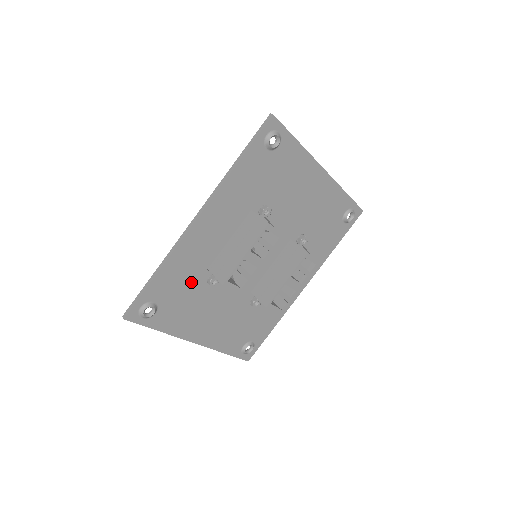
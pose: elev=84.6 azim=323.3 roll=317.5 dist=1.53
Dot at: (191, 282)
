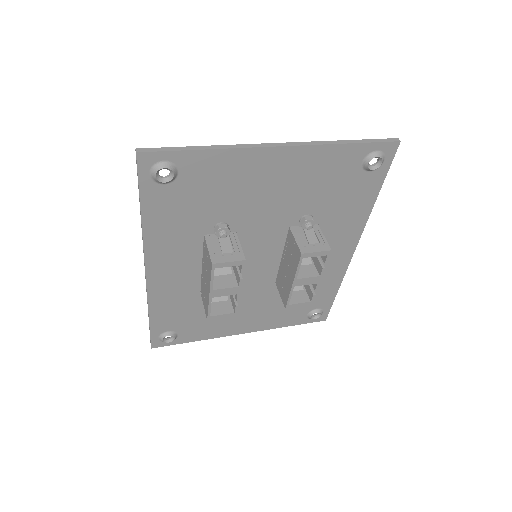
Dot at: (192, 307)
